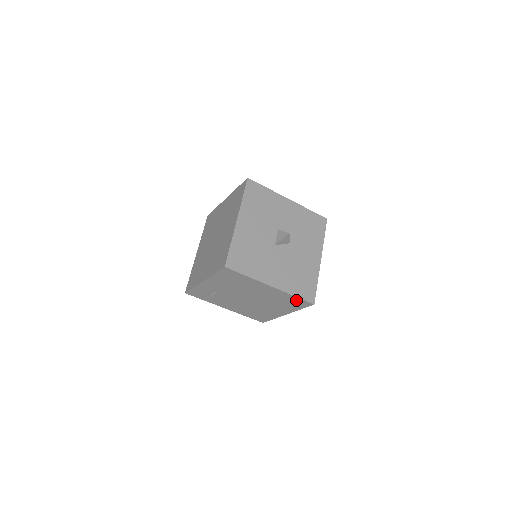
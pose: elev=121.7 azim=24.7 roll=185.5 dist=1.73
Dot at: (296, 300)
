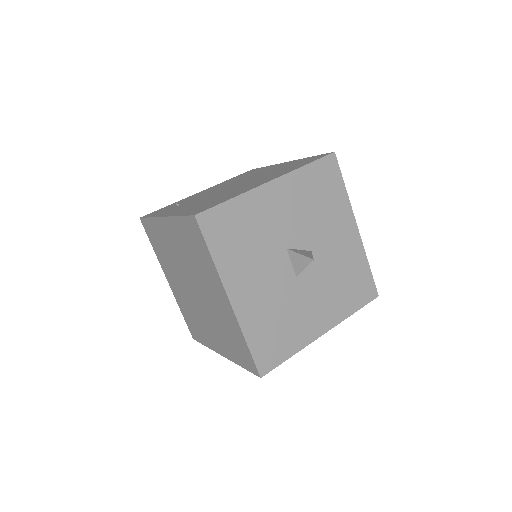
Dot at: occluded
